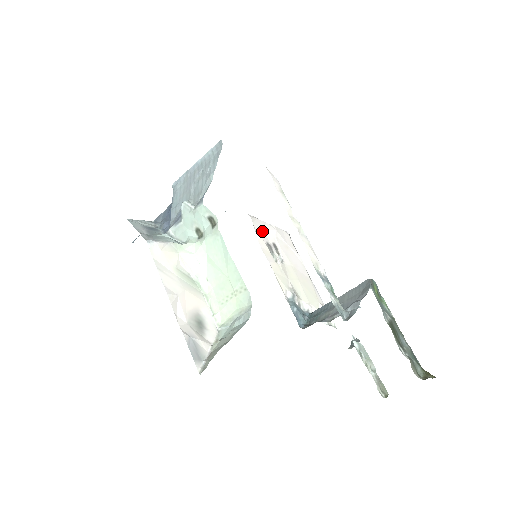
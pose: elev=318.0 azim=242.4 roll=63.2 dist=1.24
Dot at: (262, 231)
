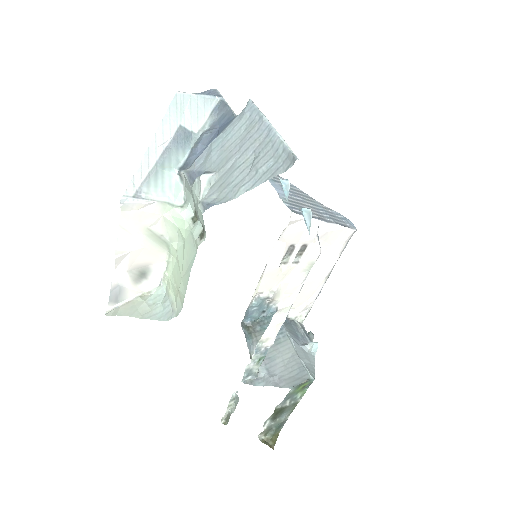
Dot at: (297, 233)
